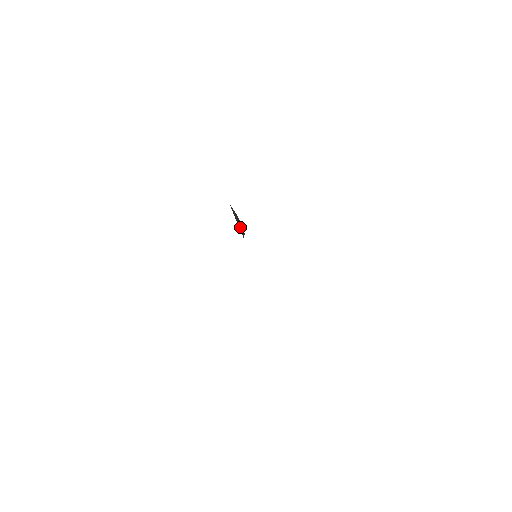
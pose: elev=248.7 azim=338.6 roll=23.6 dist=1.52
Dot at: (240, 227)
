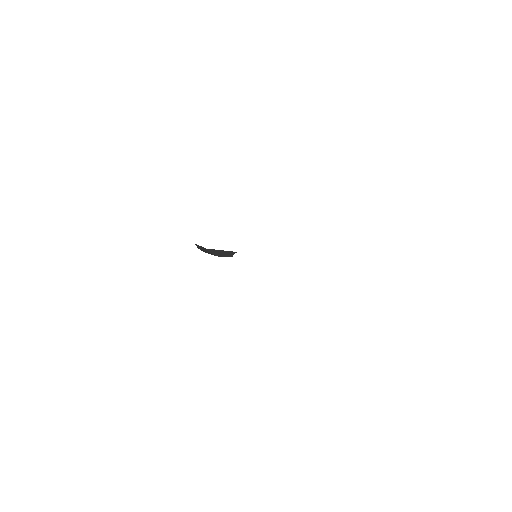
Dot at: occluded
